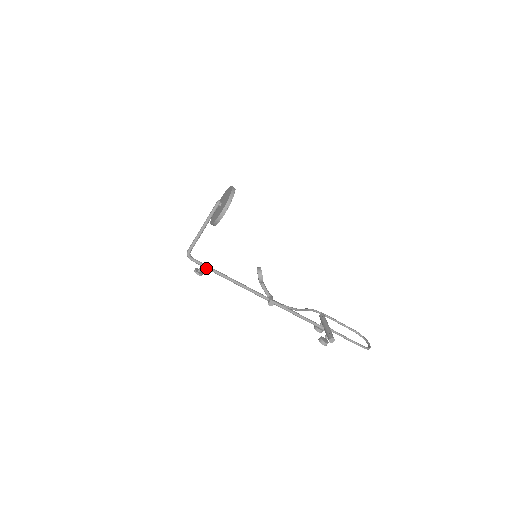
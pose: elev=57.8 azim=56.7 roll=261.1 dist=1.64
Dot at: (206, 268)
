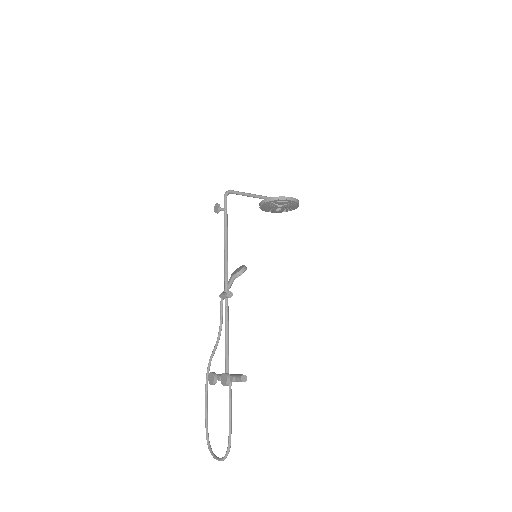
Dot at: (225, 213)
